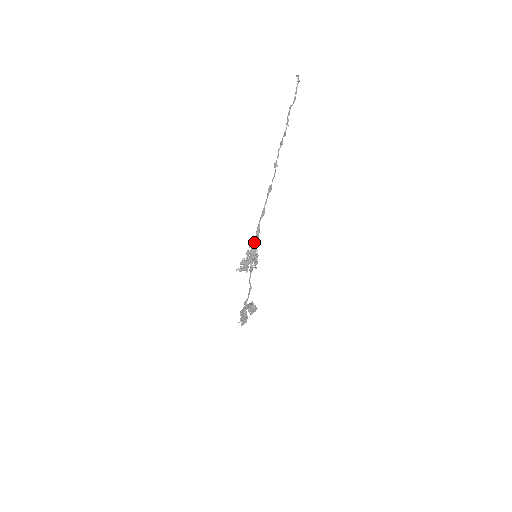
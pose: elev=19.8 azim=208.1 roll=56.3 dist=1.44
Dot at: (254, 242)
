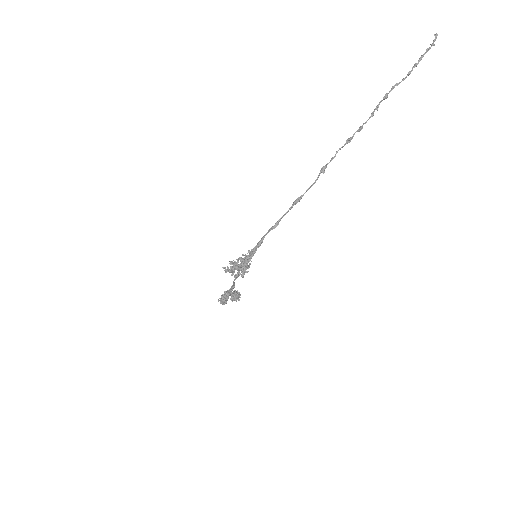
Dot at: (250, 253)
